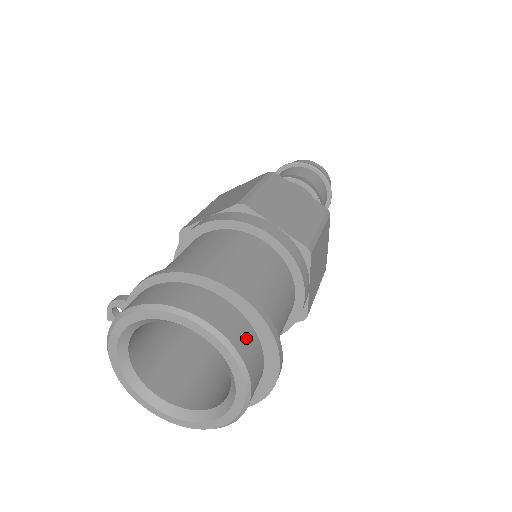
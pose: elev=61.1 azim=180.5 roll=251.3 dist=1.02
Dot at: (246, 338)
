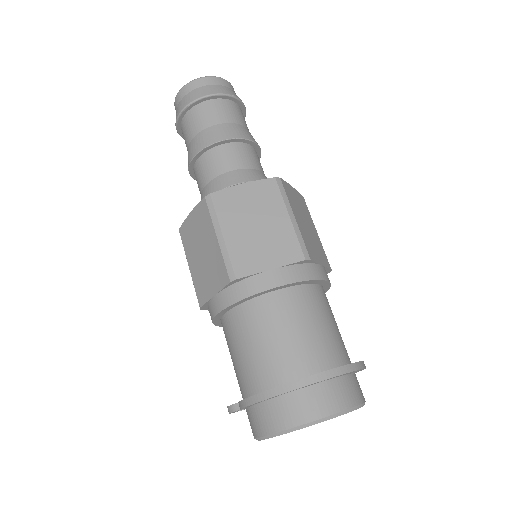
Dot at: (341, 392)
